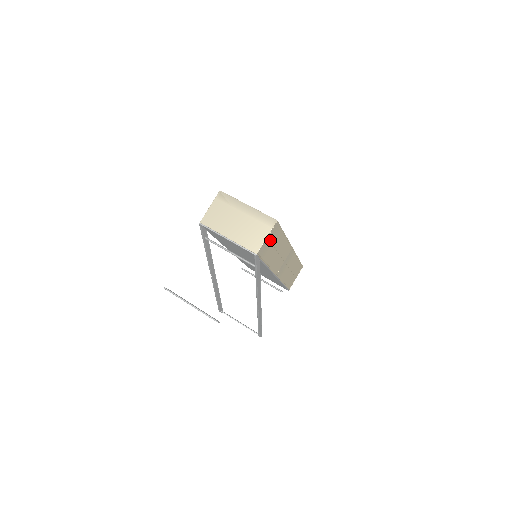
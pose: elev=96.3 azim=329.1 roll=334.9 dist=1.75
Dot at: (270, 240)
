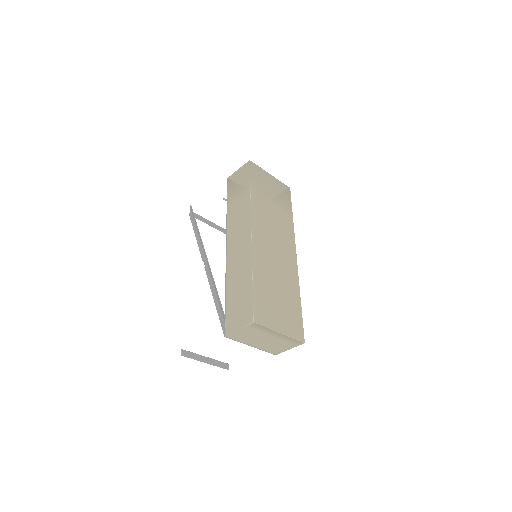
Dot at: occluded
